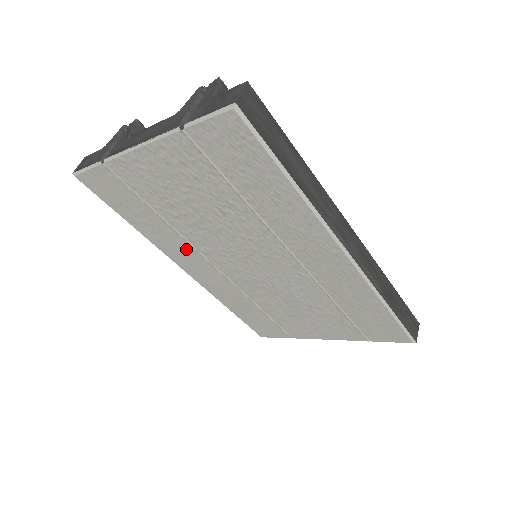
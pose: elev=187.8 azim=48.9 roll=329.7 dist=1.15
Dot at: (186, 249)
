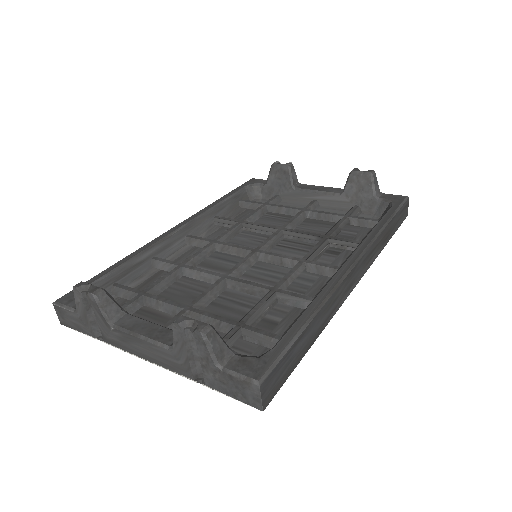
Dot at: occluded
